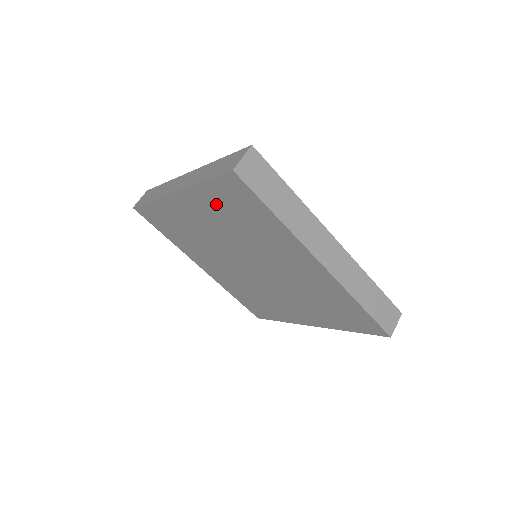
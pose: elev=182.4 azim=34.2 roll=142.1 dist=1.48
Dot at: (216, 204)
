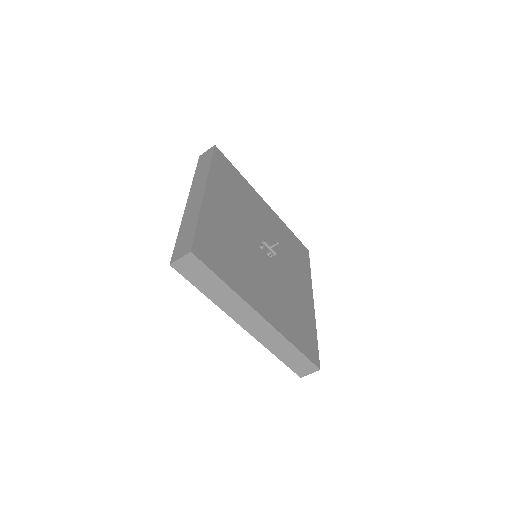
Dot at: occluded
